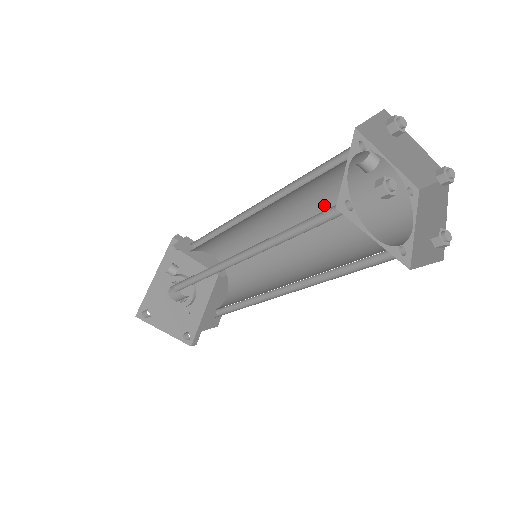
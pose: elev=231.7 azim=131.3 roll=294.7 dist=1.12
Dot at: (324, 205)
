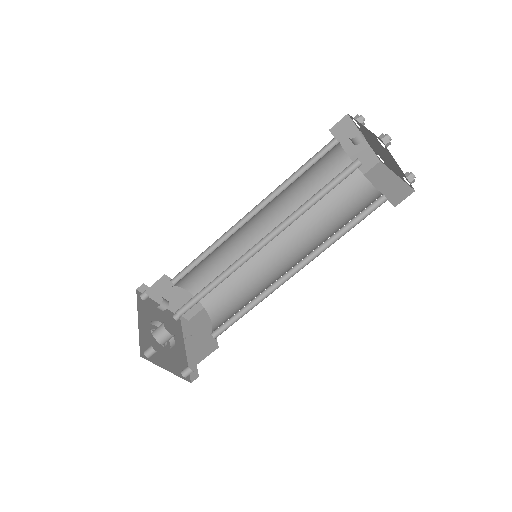
Dot at: (300, 203)
